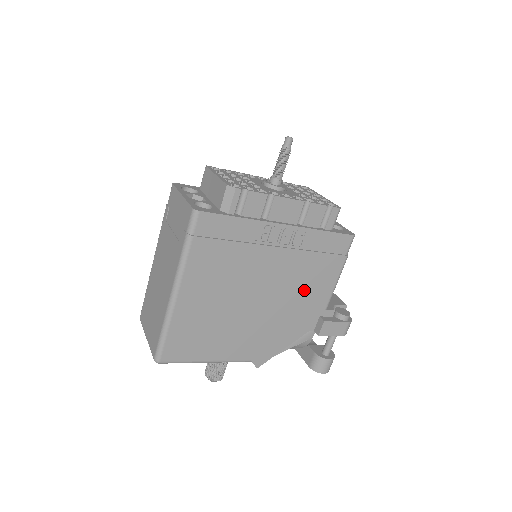
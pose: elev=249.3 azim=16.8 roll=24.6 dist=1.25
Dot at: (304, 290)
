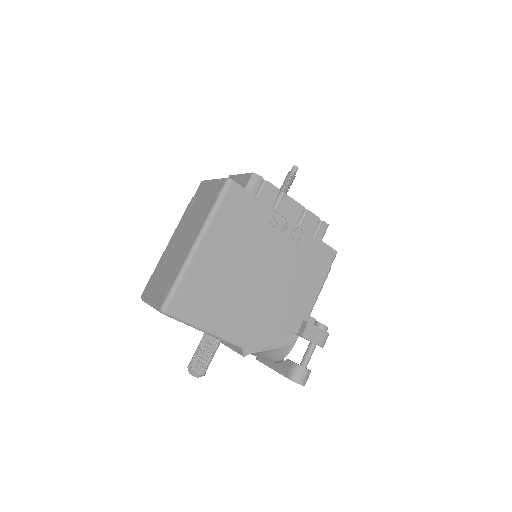
Dot at: (295, 287)
